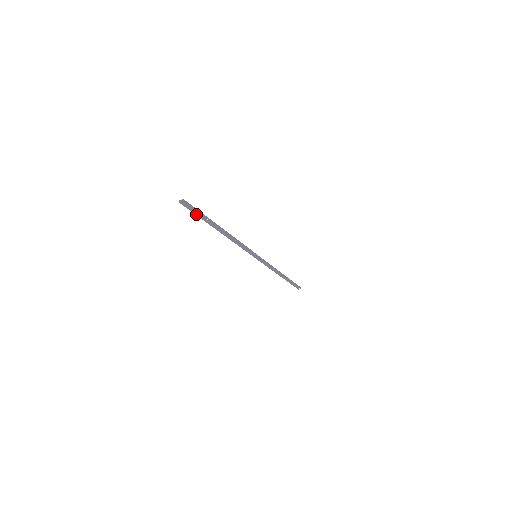
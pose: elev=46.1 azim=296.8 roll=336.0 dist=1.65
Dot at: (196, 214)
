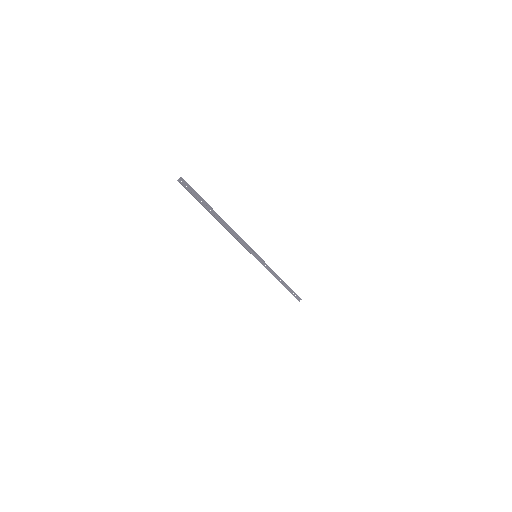
Dot at: occluded
